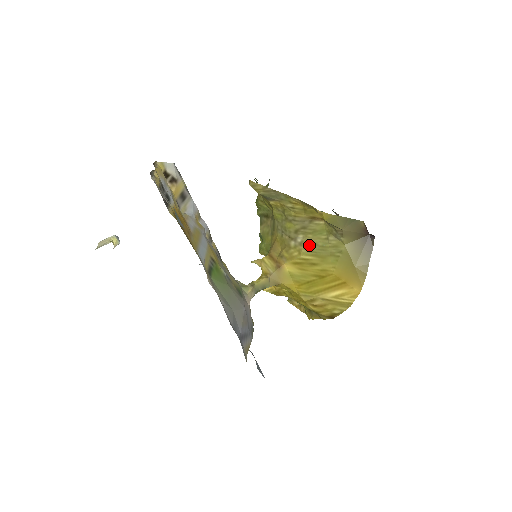
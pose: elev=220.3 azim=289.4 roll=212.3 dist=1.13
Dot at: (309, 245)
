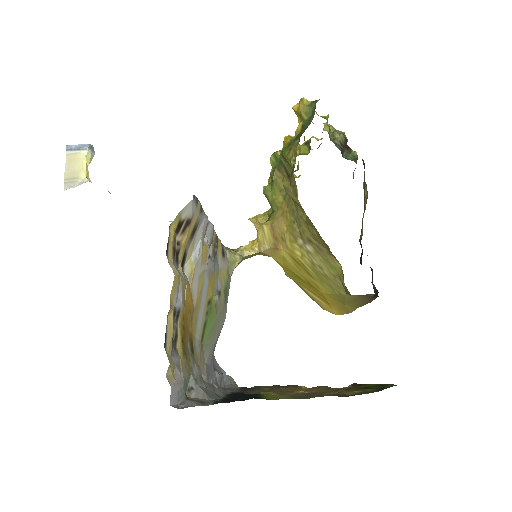
Dot at: (315, 262)
